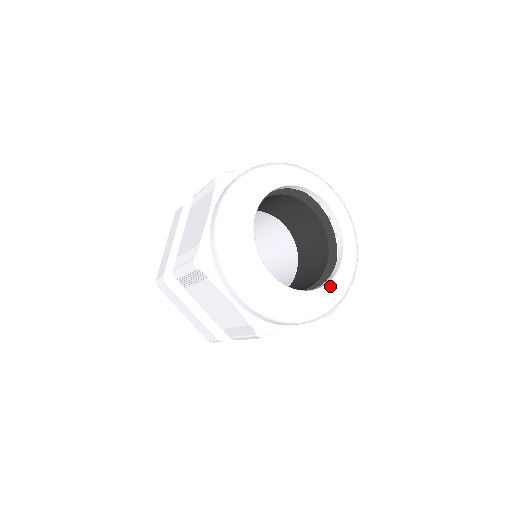
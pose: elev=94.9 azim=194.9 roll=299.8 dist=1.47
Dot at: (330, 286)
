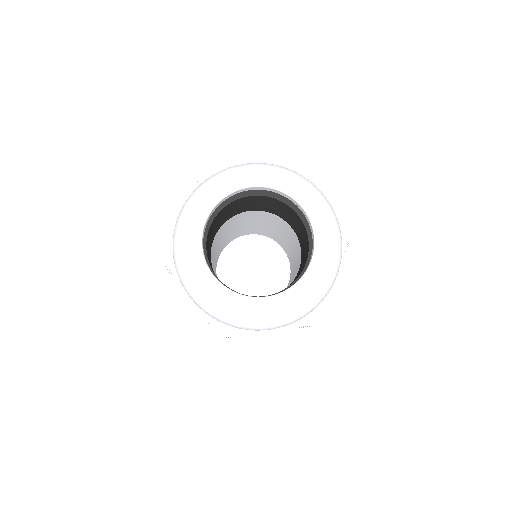
Dot at: (318, 246)
